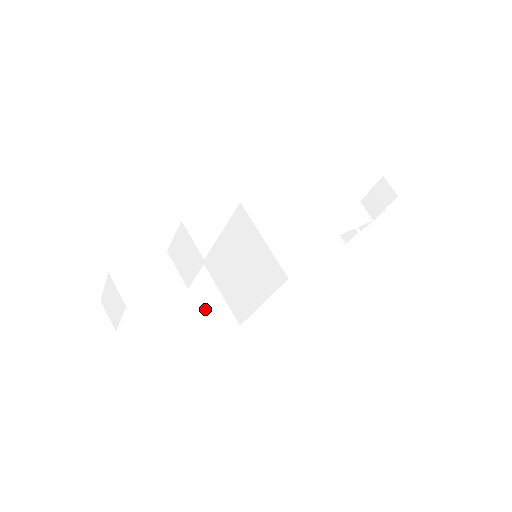
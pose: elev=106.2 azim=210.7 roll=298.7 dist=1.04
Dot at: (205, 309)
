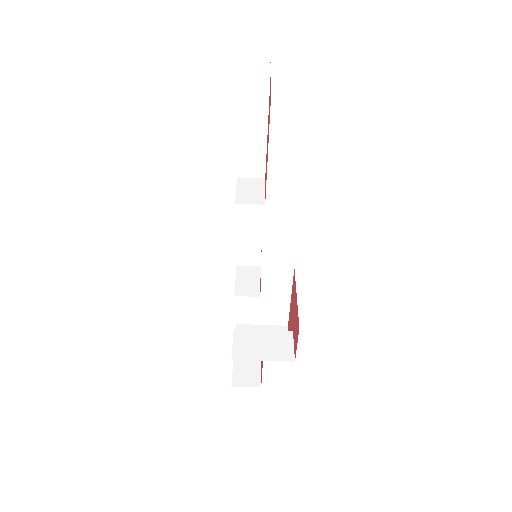
Dot at: (271, 281)
